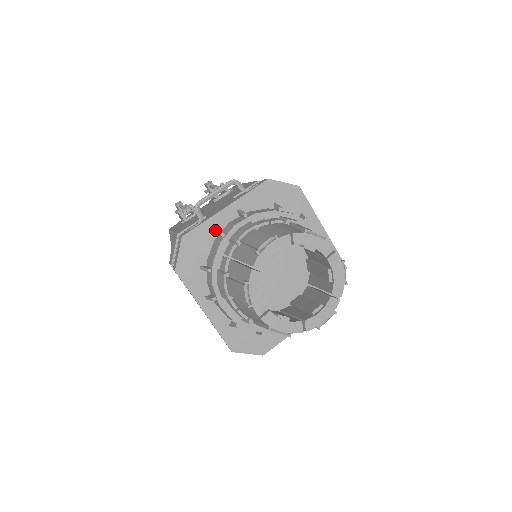
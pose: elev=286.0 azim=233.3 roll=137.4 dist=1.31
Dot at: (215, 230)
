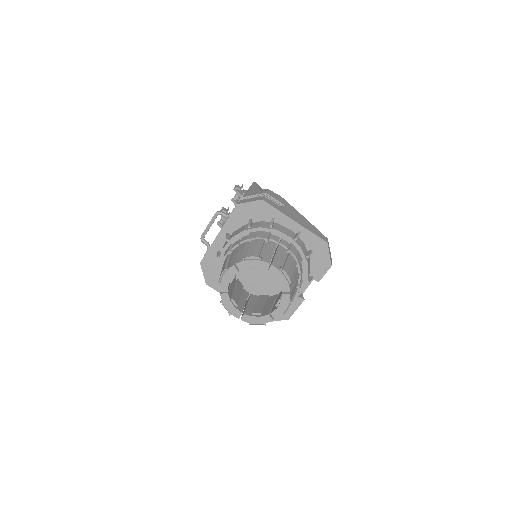
Dot at: (217, 252)
